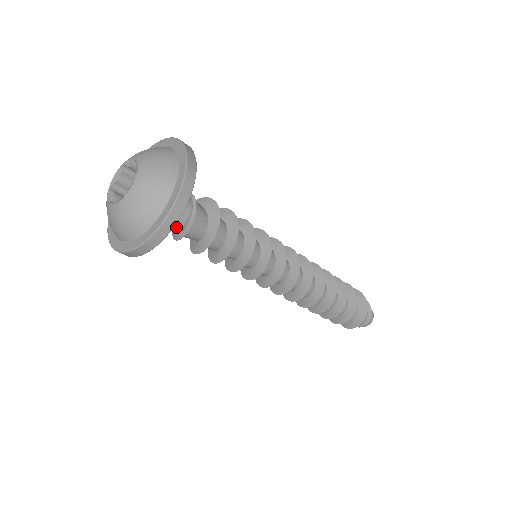
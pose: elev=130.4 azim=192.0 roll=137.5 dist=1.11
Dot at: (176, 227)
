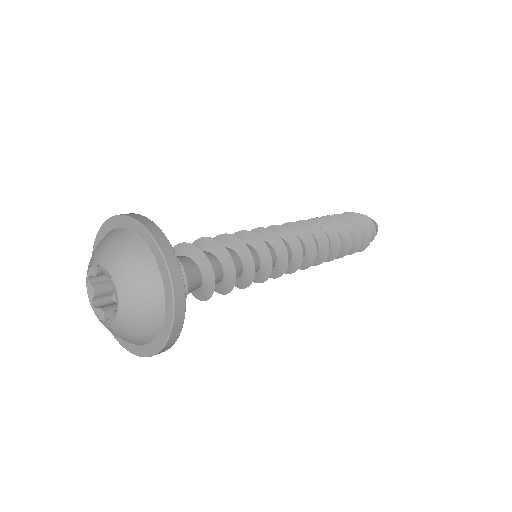
Dot at: occluded
